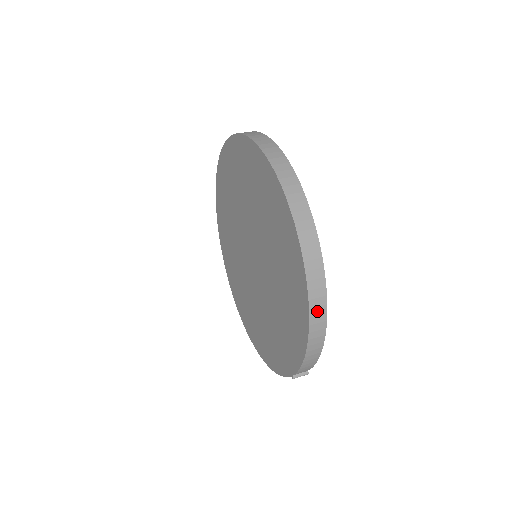
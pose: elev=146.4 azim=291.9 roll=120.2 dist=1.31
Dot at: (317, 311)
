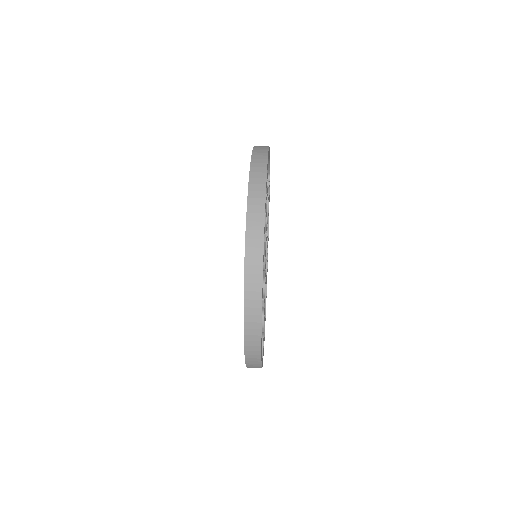
Dot at: (252, 348)
